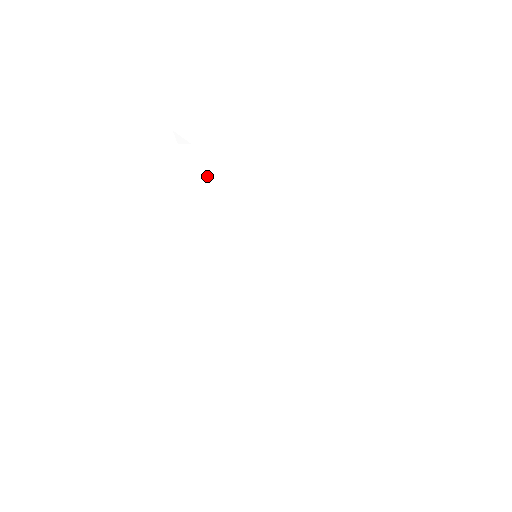
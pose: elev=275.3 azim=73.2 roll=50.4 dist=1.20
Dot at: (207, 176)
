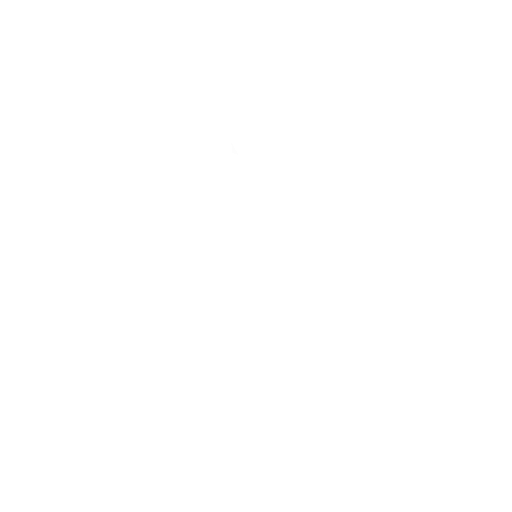
Dot at: (242, 181)
